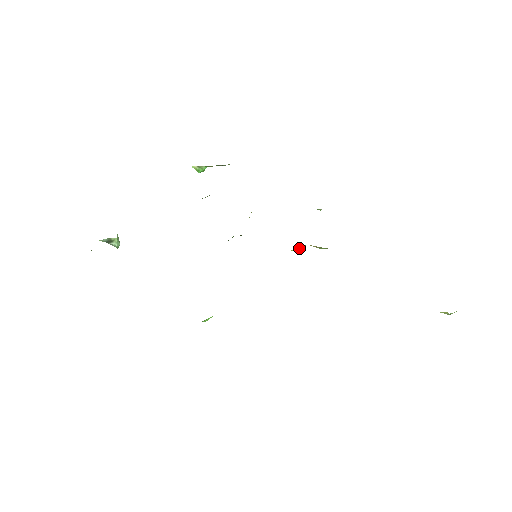
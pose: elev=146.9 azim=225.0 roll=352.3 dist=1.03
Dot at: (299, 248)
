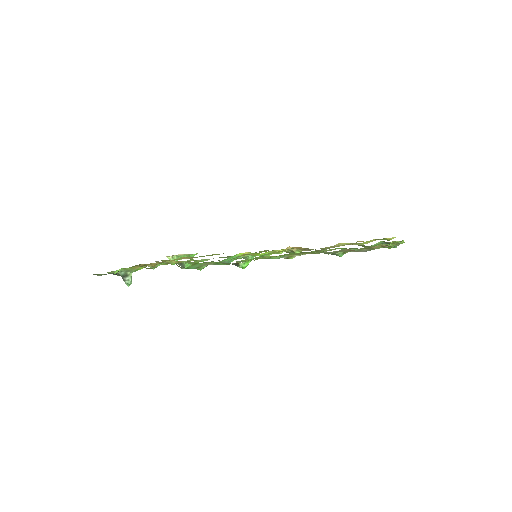
Dot at: (283, 251)
